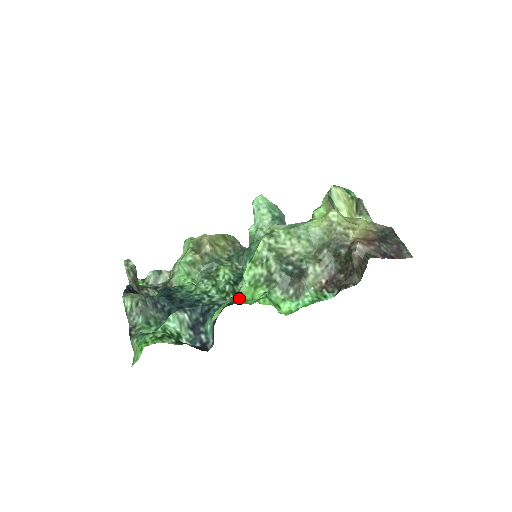
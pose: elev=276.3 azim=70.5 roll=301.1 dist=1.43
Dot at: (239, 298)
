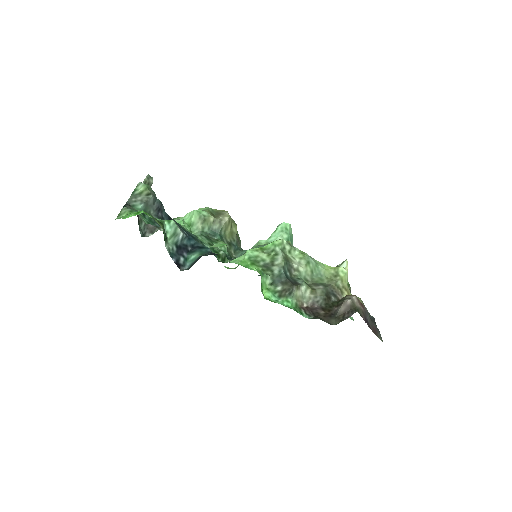
Dot at: (231, 262)
